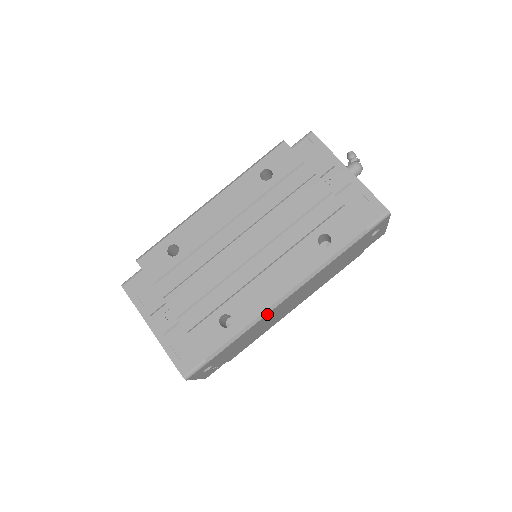
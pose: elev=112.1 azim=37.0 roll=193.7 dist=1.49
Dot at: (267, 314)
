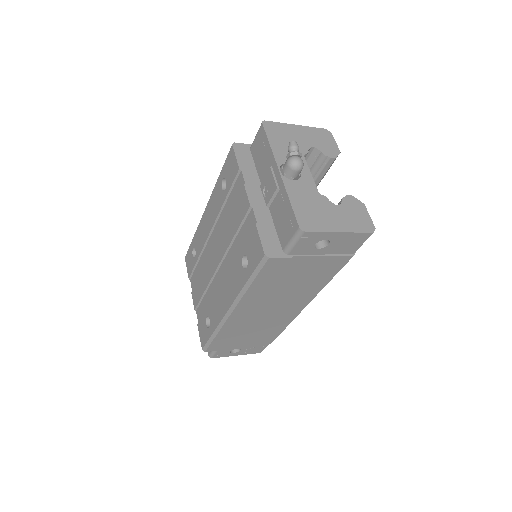
Dot at: (225, 324)
